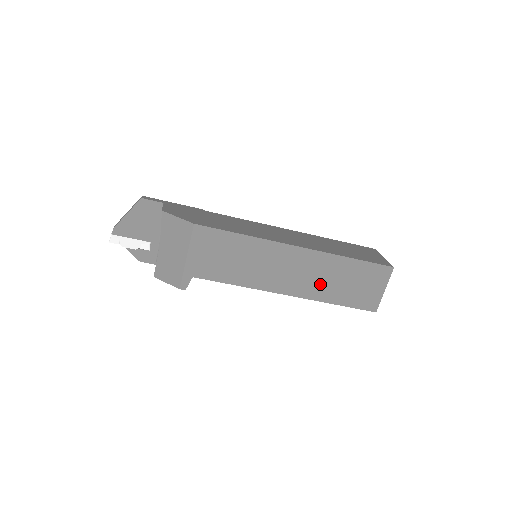
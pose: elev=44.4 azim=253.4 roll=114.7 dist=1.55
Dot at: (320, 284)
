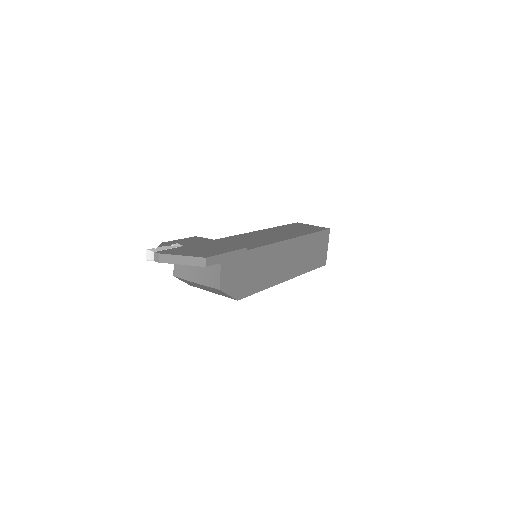
Dot at: occluded
